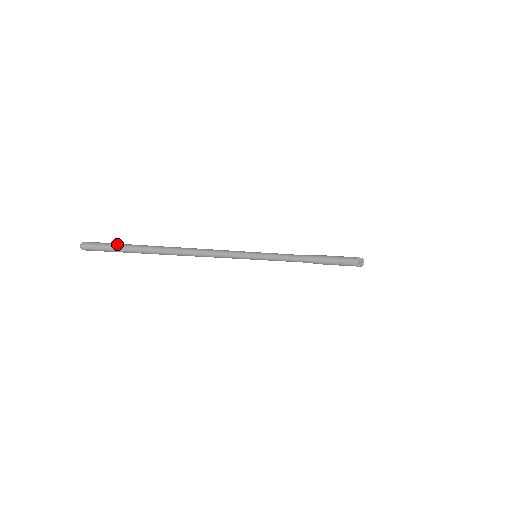
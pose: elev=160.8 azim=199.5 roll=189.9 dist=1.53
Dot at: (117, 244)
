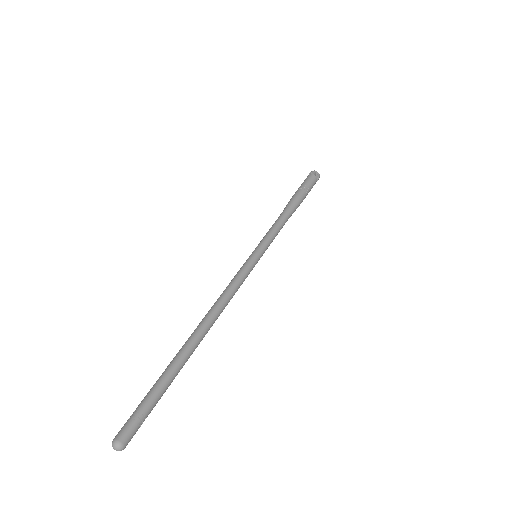
Dot at: (149, 397)
